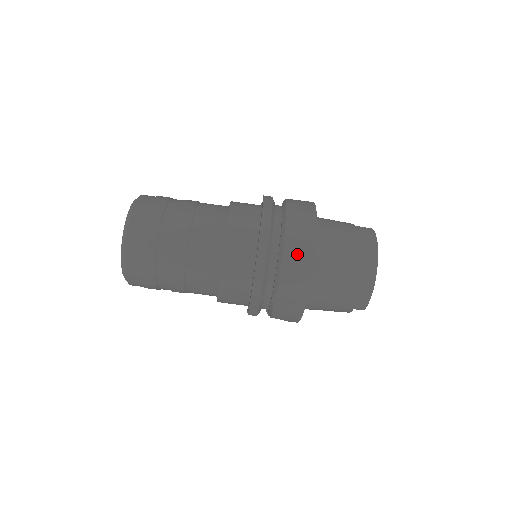
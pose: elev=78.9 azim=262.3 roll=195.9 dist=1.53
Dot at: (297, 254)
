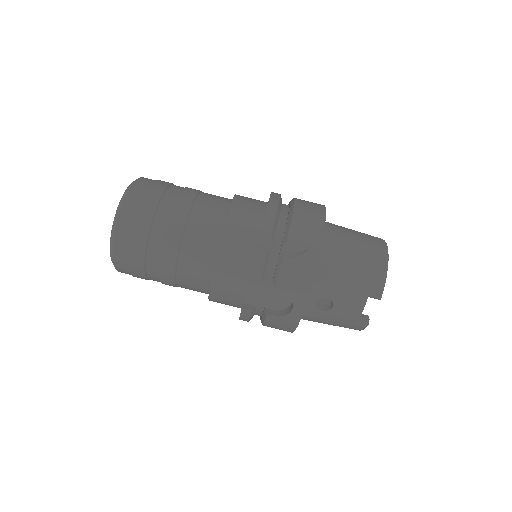
Dot at: (308, 208)
